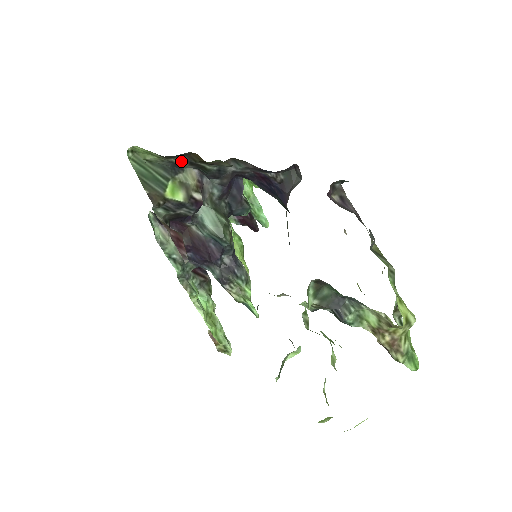
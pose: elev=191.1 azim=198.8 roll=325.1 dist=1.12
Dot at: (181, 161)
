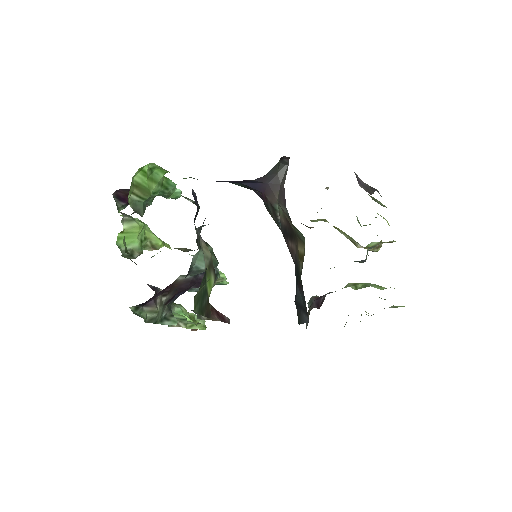
Dot at: occluded
